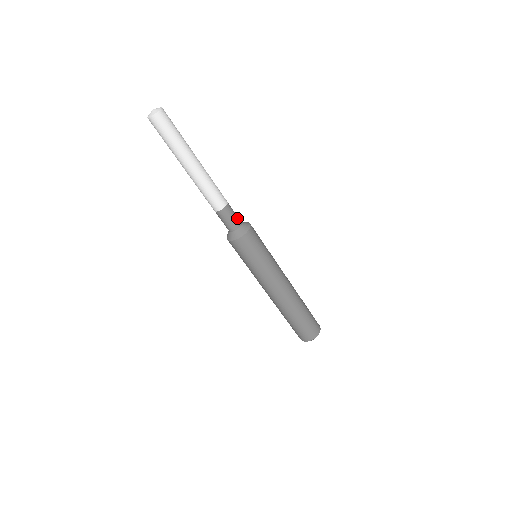
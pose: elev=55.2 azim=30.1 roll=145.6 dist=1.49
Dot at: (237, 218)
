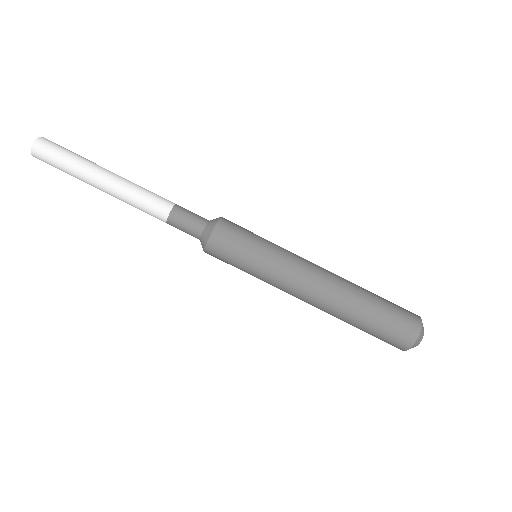
Dot at: (199, 216)
